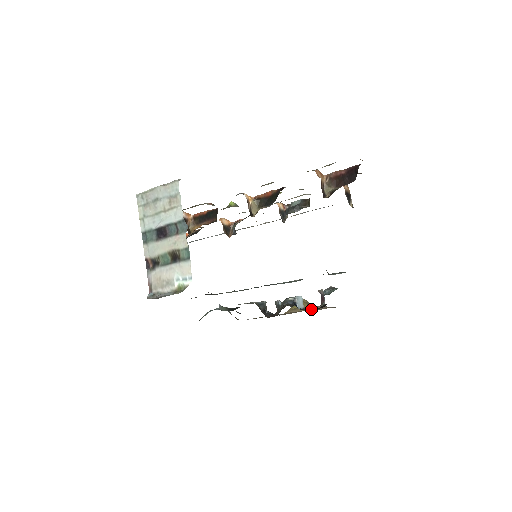
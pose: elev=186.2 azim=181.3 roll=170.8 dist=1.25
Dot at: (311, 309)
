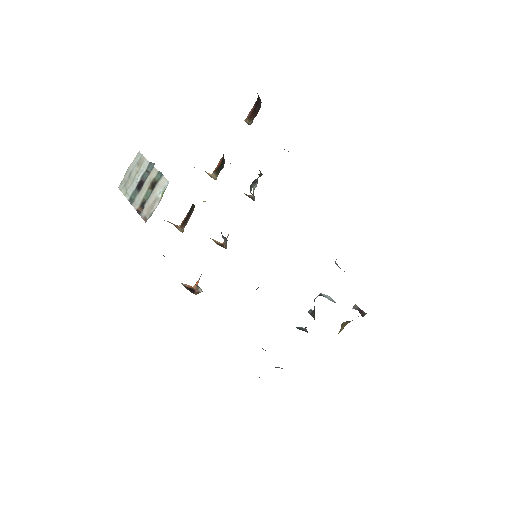
Dot at: occluded
